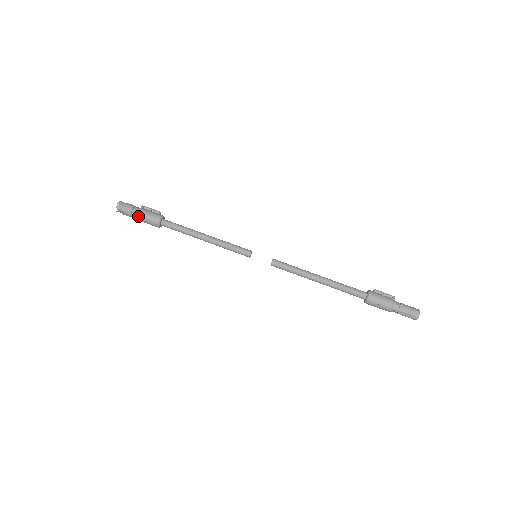
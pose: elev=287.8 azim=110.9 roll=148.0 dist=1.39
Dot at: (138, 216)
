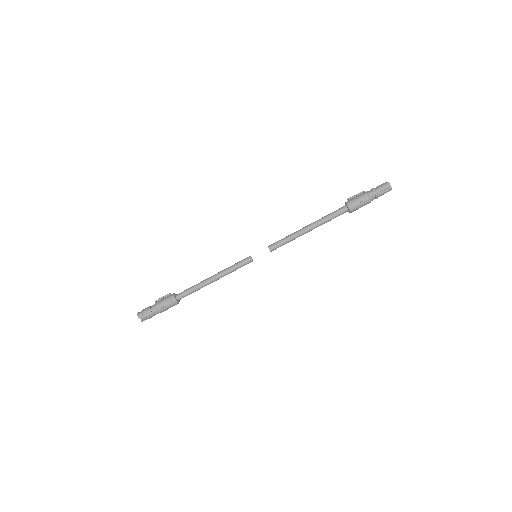
Dot at: (158, 309)
